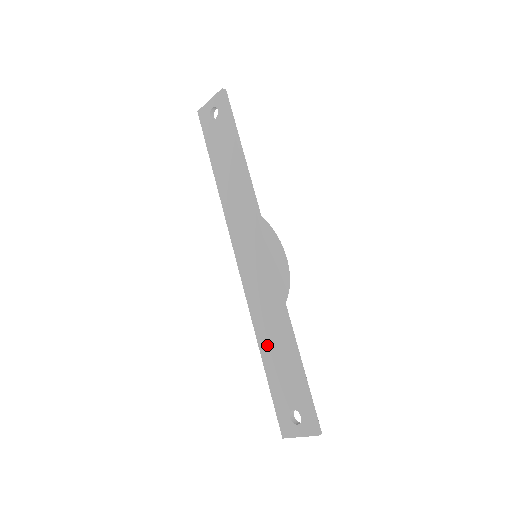
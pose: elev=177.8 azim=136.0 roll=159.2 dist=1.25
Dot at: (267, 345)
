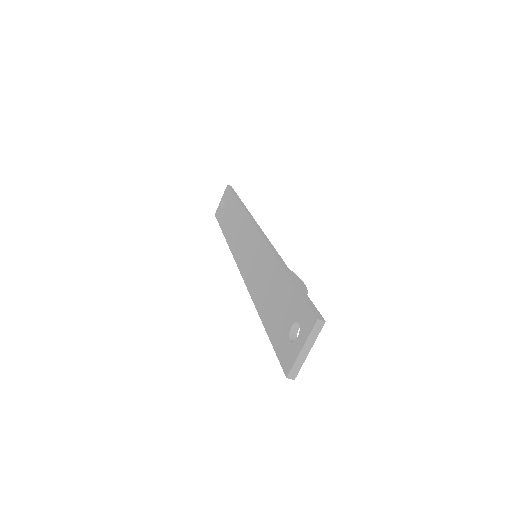
Dot at: (263, 297)
